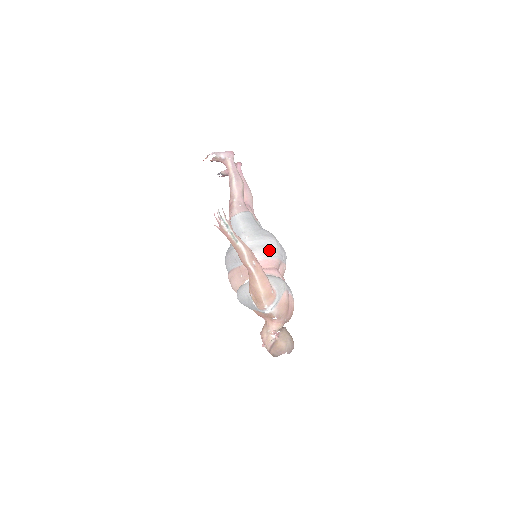
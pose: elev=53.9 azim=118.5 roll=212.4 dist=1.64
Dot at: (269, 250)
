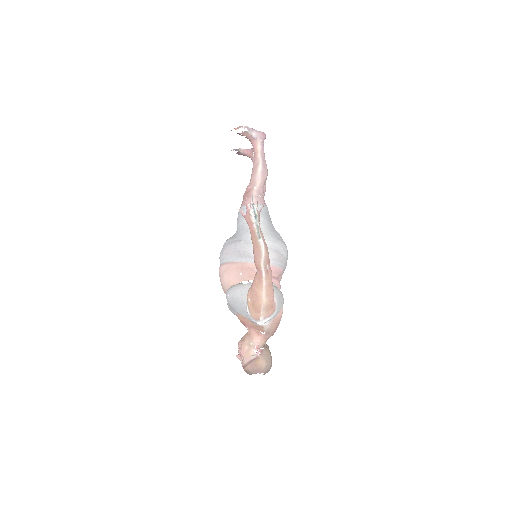
Dot at: (280, 257)
